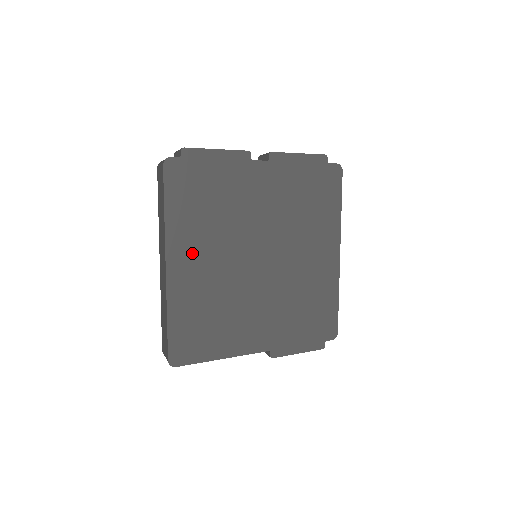
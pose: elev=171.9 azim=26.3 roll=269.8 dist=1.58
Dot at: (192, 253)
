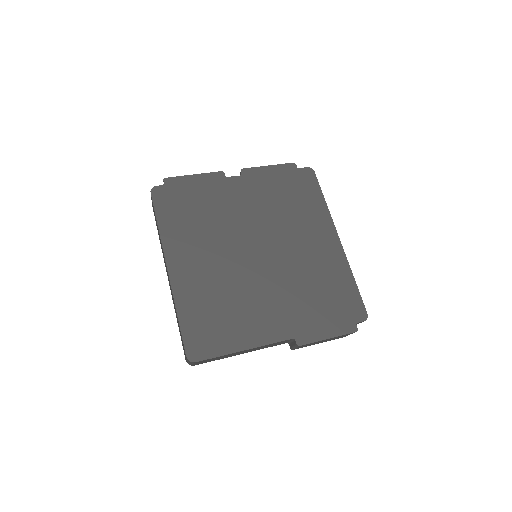
Dot at: (190, 255)
